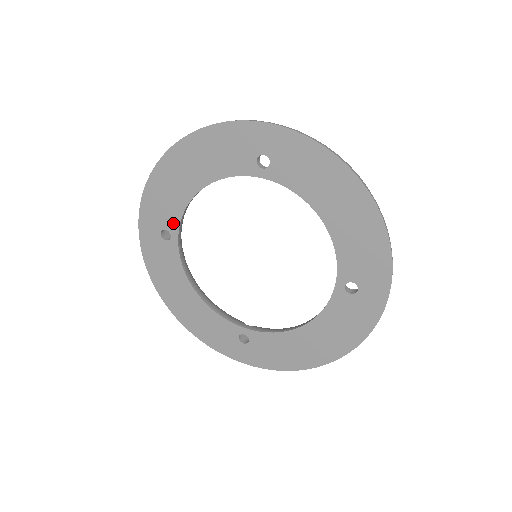
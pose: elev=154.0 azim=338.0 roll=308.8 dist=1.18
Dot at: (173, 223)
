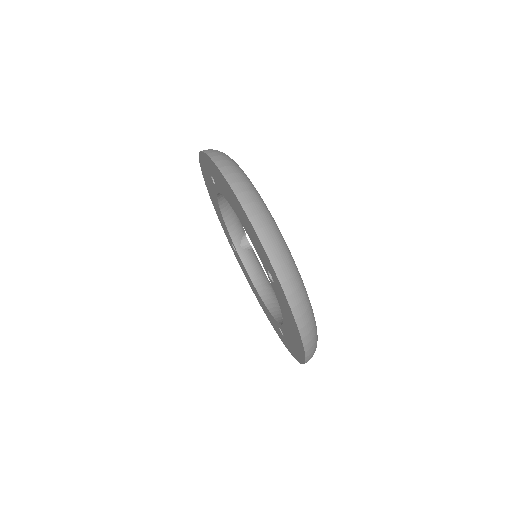
Dot at: (219, 188)
